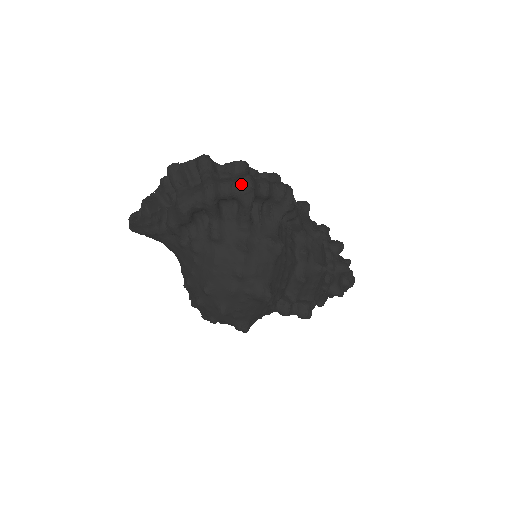
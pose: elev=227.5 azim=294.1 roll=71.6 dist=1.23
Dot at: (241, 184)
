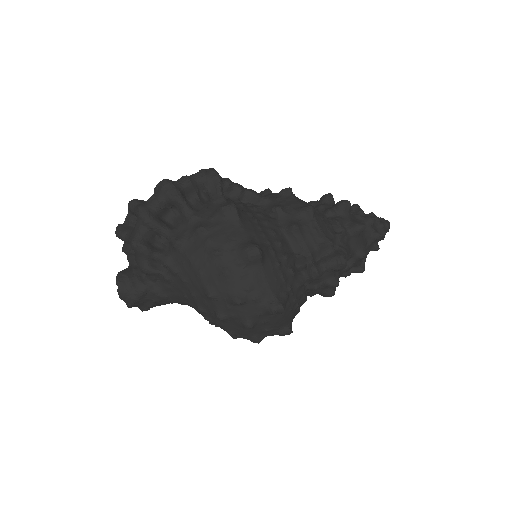
Dot at: (160, 189)
